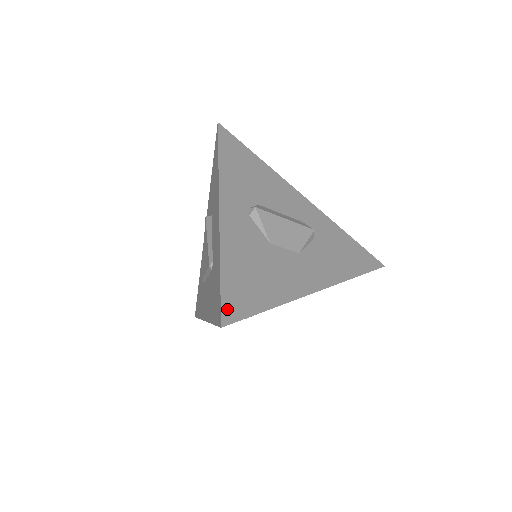
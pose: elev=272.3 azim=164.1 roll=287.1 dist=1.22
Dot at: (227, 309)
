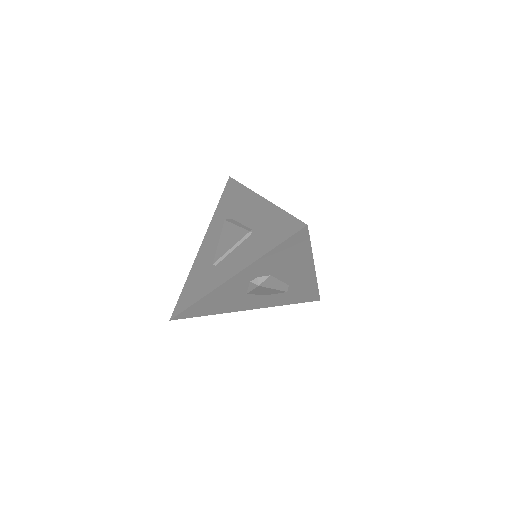
Dot at: occluded
